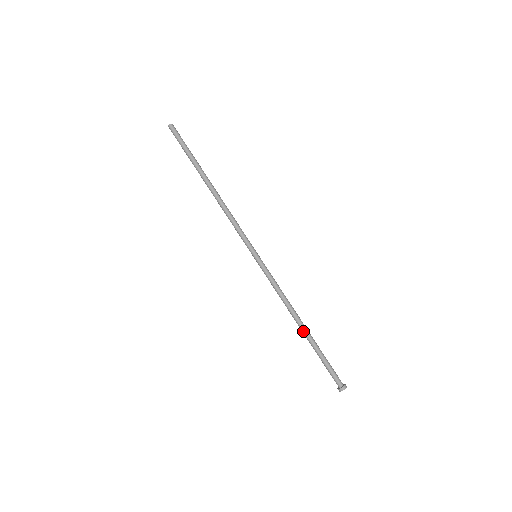
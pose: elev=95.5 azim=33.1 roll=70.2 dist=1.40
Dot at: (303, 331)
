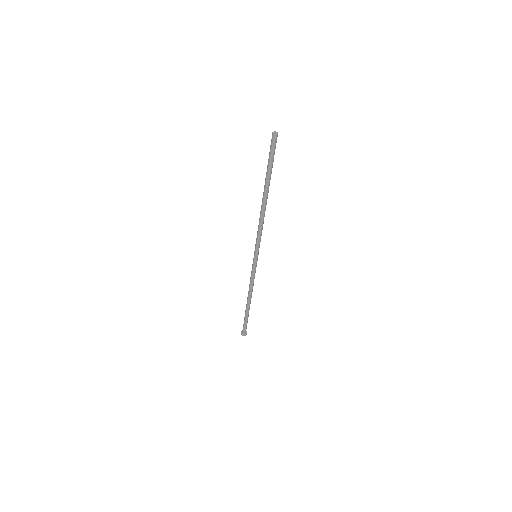
Dot at: (248, 304)
